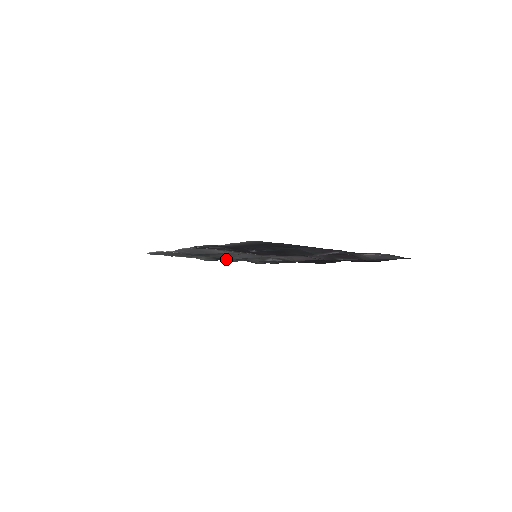
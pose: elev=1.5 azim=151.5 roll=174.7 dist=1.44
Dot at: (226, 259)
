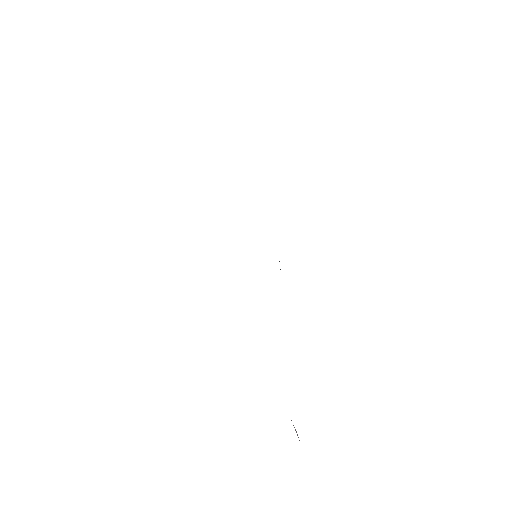
Dot at: occluded
